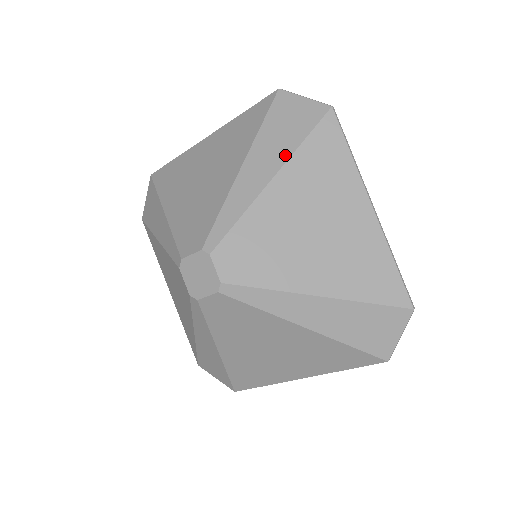
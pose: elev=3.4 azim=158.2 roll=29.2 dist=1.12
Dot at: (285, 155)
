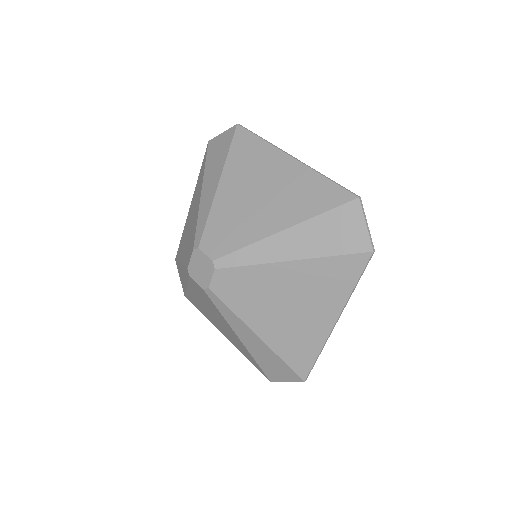
Dot at: (221, 166)
